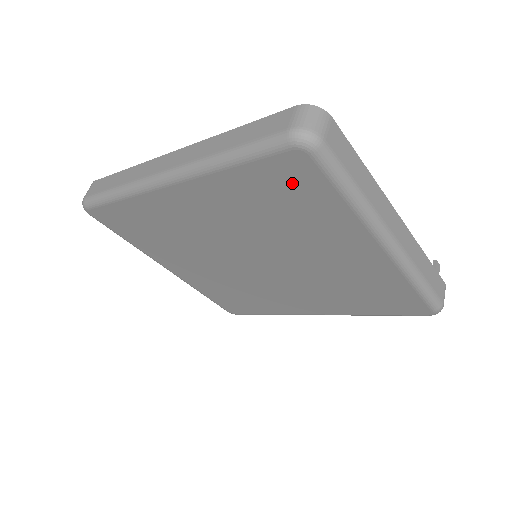
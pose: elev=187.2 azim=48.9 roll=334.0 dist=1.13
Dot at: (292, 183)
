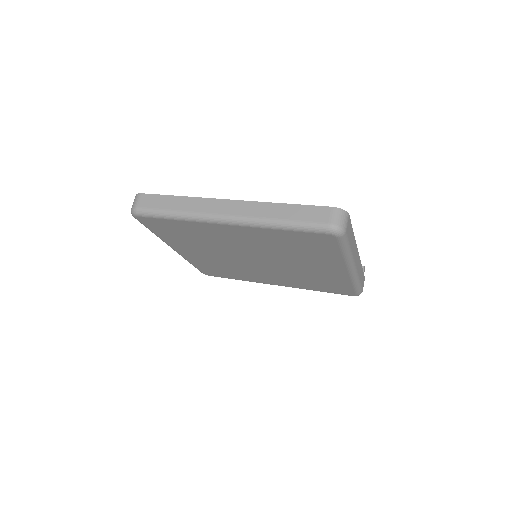
Dot at: (316, 243)
